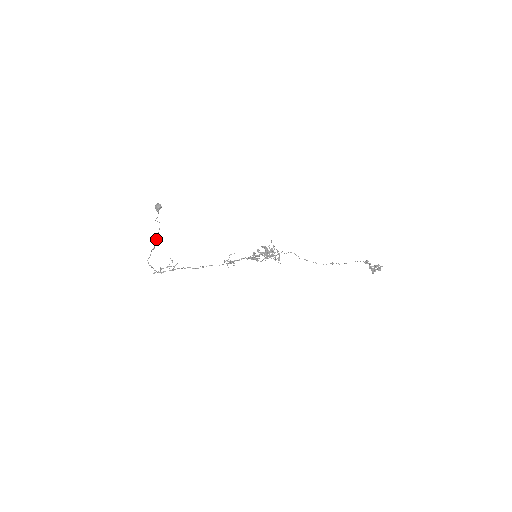
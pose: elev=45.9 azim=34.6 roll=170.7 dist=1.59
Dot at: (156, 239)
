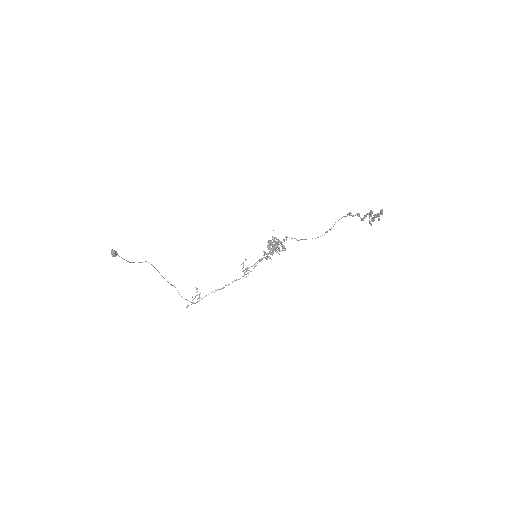
Dot at: (162, 276)
